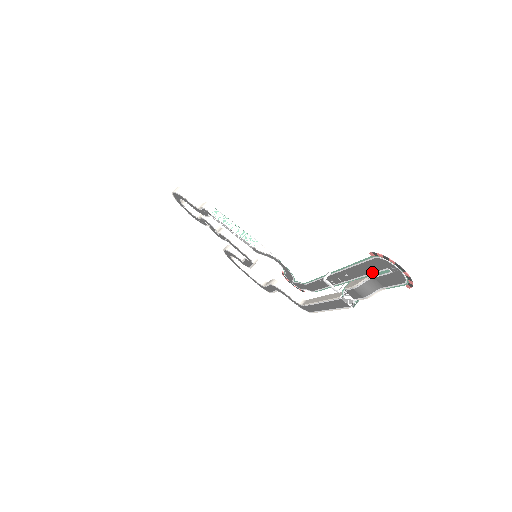
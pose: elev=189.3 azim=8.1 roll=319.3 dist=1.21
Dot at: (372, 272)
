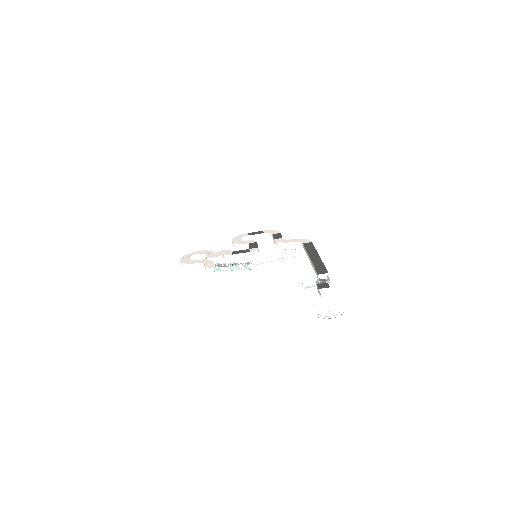
Dot at: occluded
